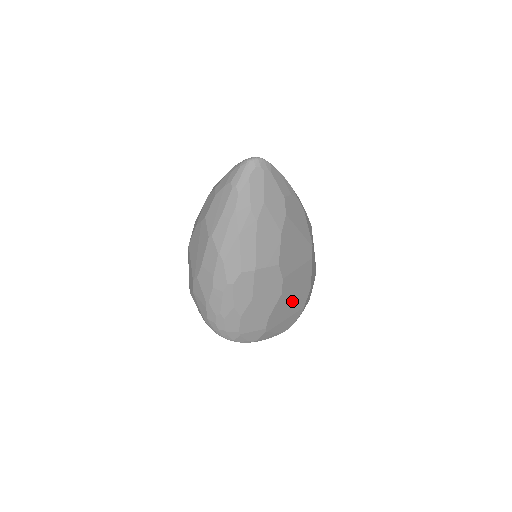
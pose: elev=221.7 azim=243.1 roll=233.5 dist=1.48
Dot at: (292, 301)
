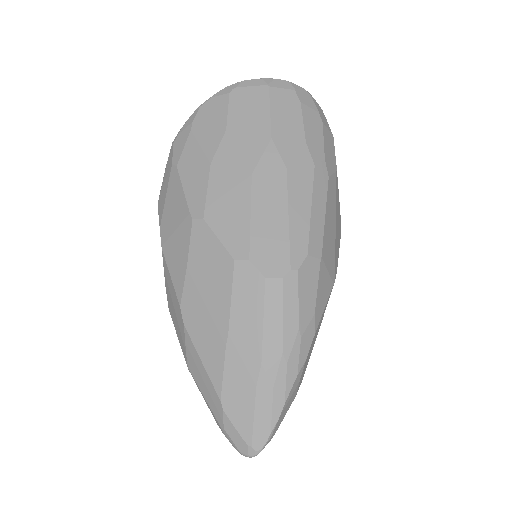
Dot at: occluded
